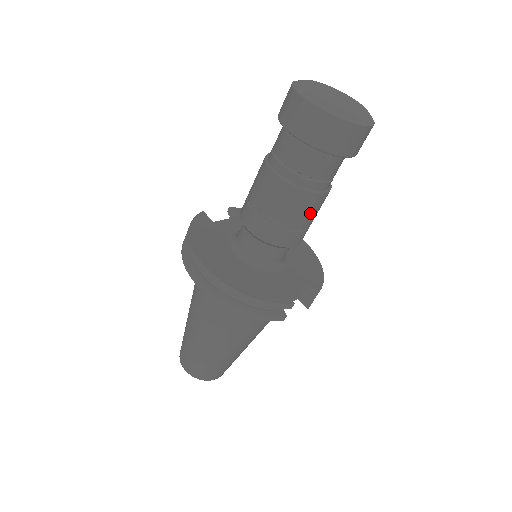
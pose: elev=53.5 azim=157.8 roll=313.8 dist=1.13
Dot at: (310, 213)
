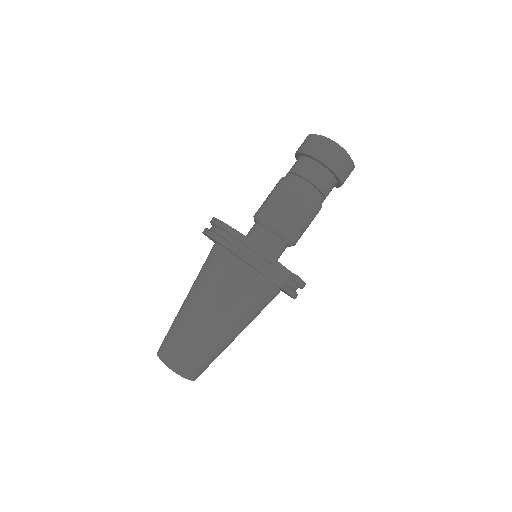
Dot at: (303, 209)
